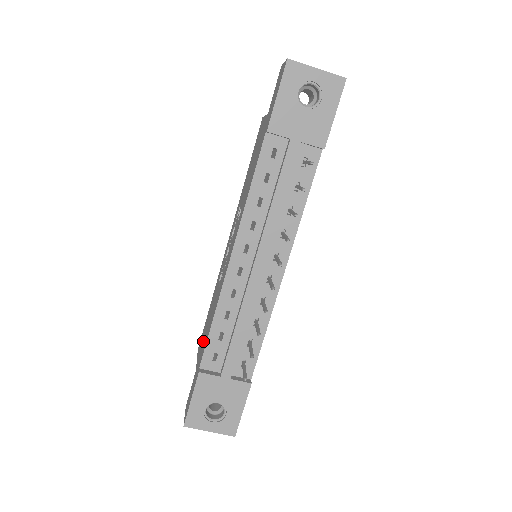
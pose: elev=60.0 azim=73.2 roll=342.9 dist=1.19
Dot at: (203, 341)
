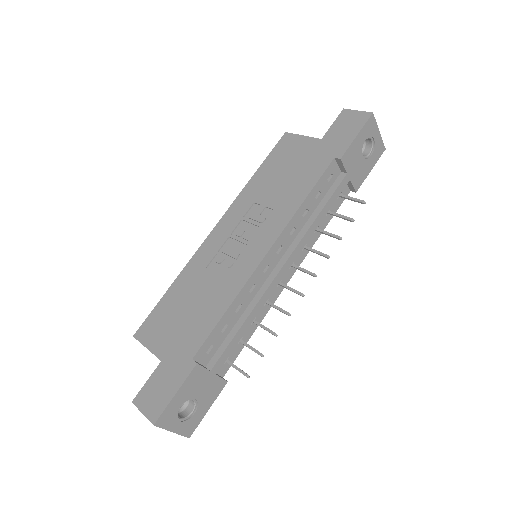
Dot at: (178, 329)
